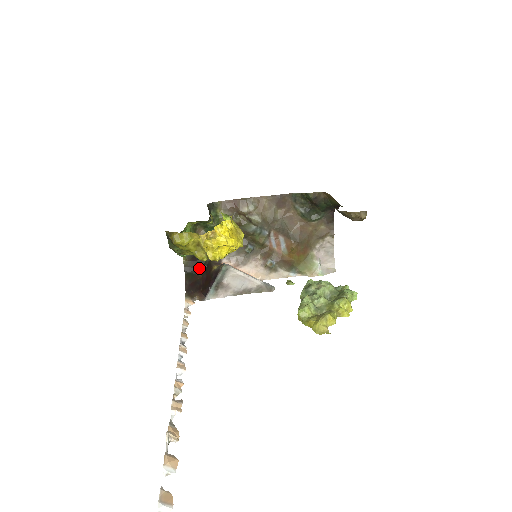
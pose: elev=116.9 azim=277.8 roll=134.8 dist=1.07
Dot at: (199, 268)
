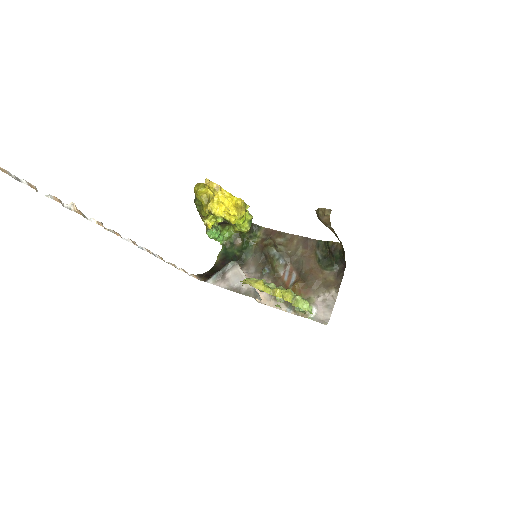
Dot at: occluded
